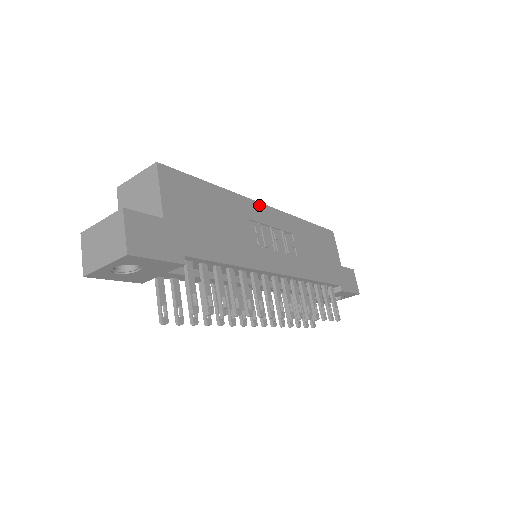
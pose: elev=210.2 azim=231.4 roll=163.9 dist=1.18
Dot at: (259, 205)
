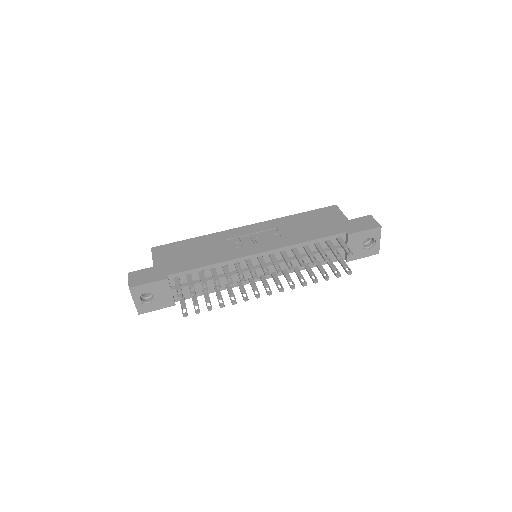
Dot at: (238, 229)
